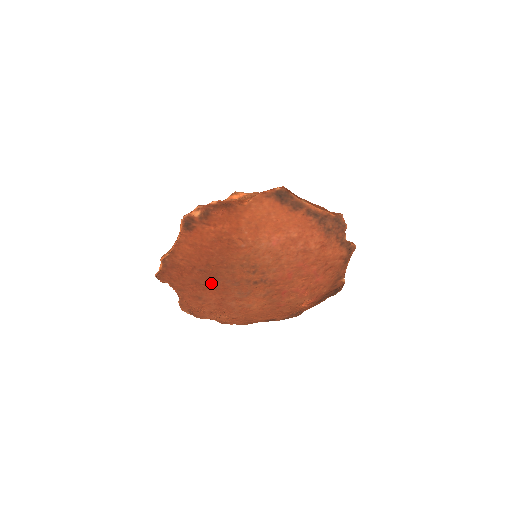
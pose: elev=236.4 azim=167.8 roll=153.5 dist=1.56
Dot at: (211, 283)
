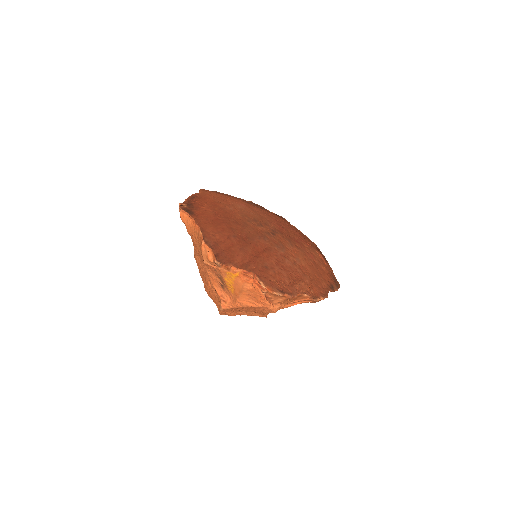
Dot at: (253, 247)
